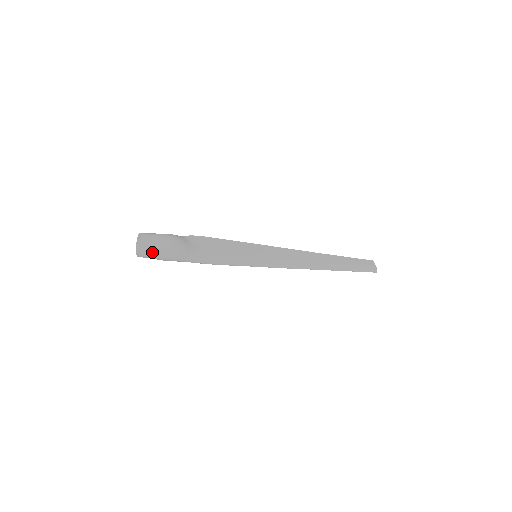
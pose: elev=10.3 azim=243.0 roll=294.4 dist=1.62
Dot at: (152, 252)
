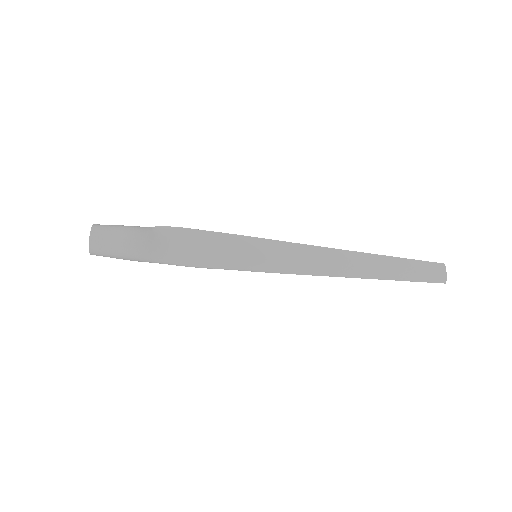
Dot at: (104, 253)
